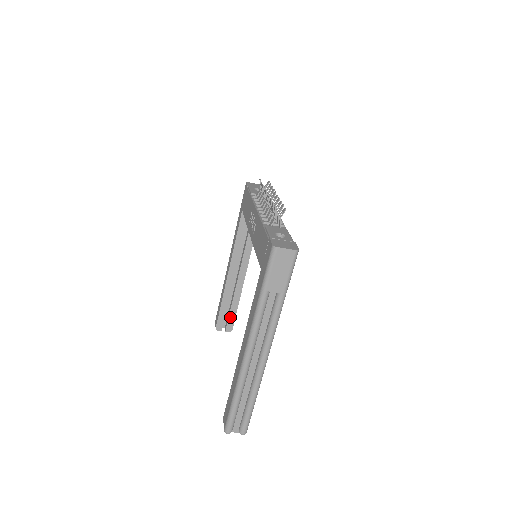
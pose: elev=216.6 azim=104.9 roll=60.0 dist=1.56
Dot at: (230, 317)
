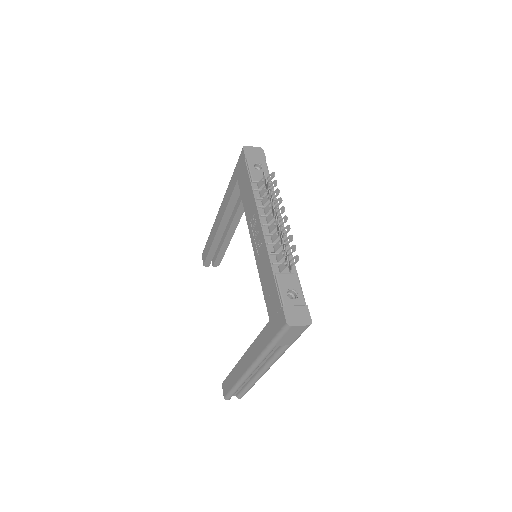
Dot at: (218, 257)
